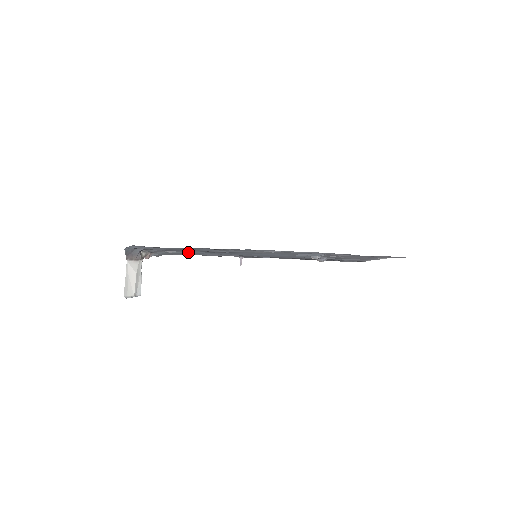
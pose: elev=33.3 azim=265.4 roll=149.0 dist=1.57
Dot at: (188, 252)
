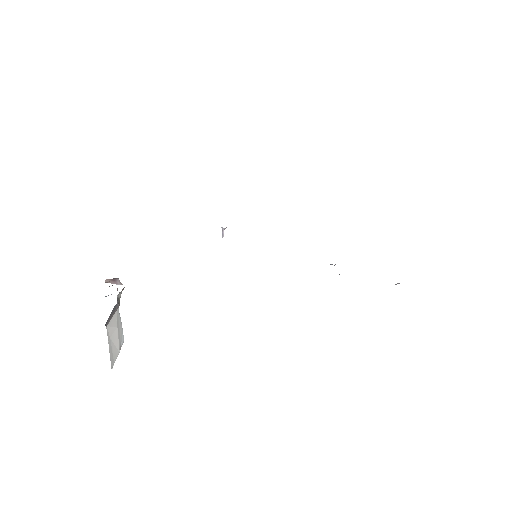
Dot at: occluded
